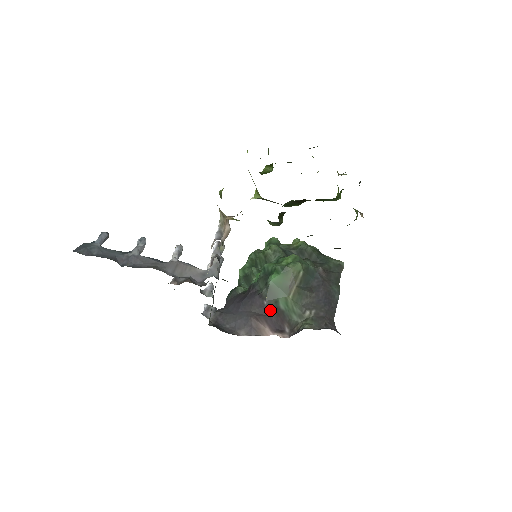
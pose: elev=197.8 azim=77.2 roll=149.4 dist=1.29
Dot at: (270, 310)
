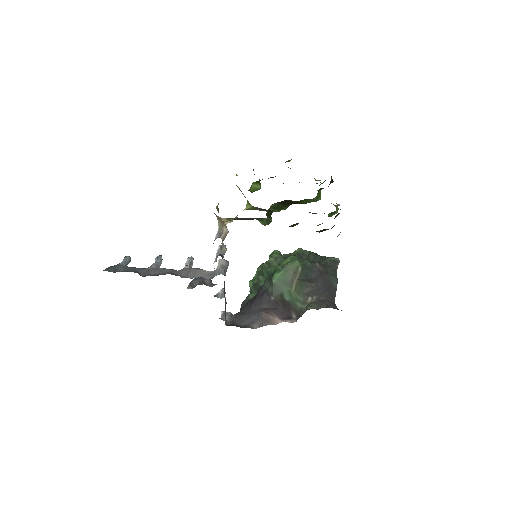
Dot at: (277, 303)
